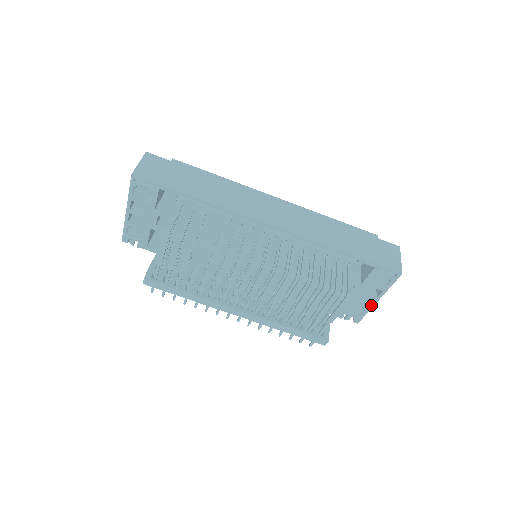
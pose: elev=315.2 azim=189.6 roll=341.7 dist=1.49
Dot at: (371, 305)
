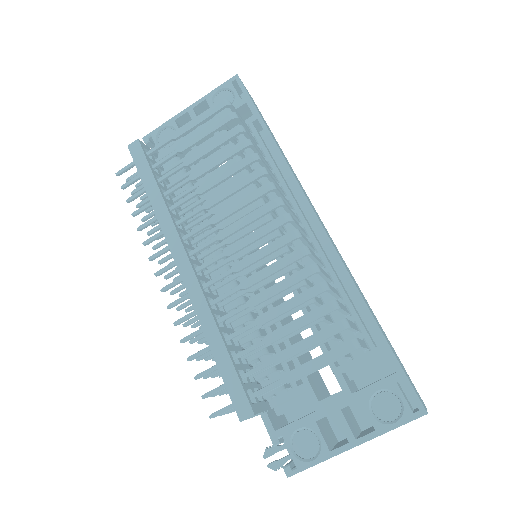
Dot at: (337, 449)
